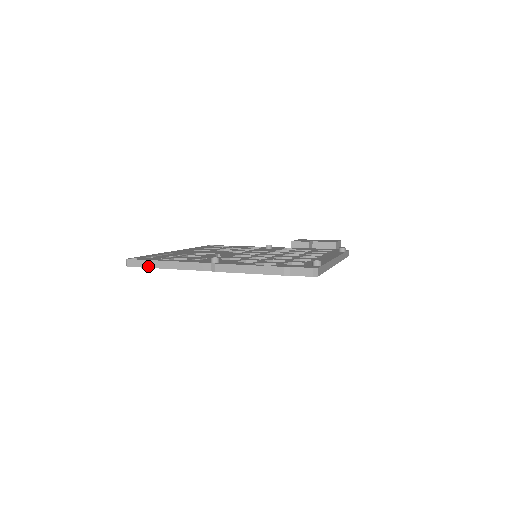
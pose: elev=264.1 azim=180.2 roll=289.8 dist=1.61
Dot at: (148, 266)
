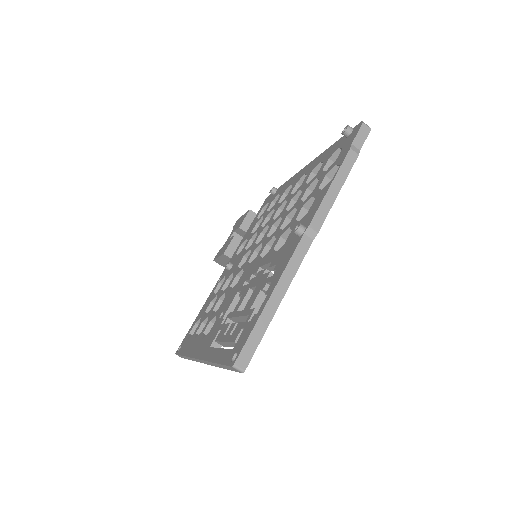
Dot at: (262, 332)
